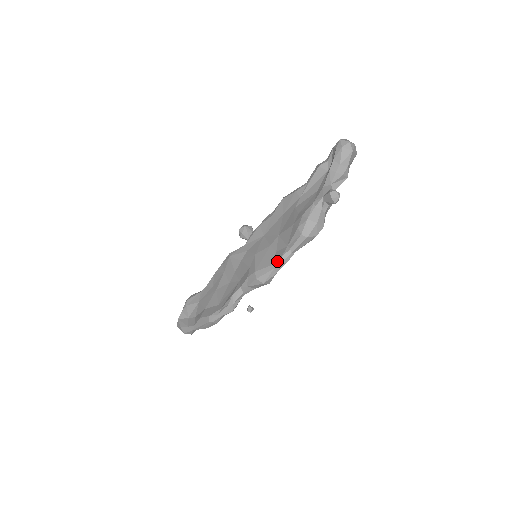
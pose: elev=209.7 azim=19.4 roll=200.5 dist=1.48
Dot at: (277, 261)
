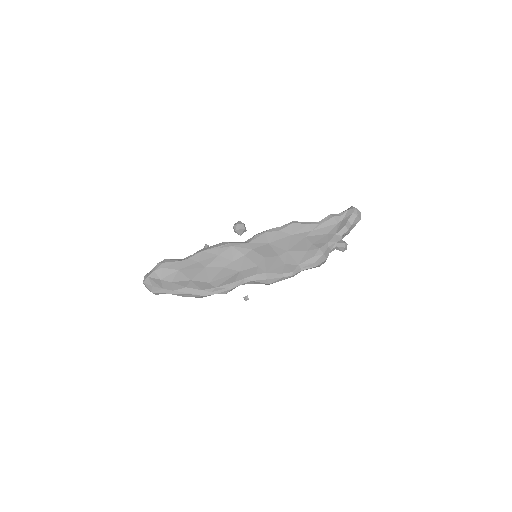
Dot at: (289, 273)
